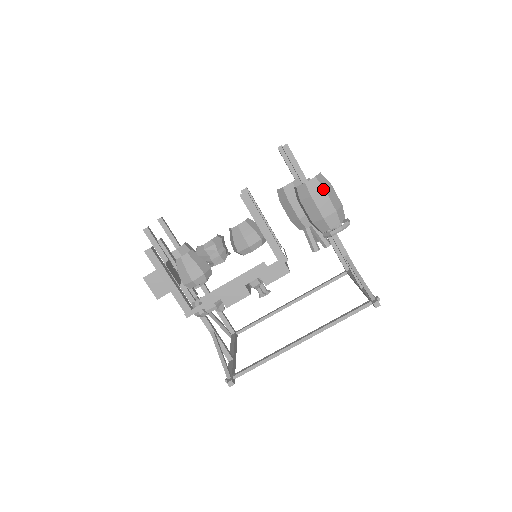
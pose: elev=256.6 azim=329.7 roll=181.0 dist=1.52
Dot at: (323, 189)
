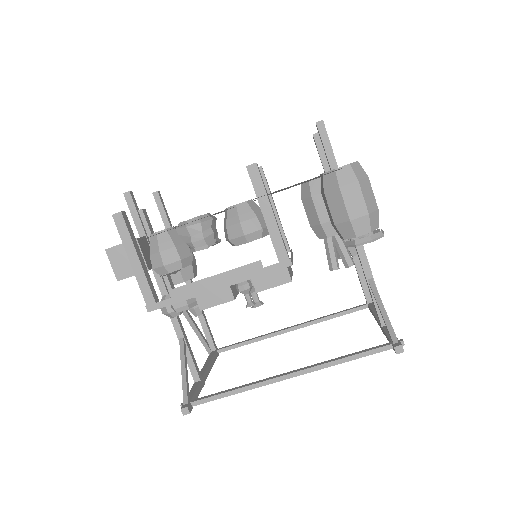
Dot at: (357, 181)
